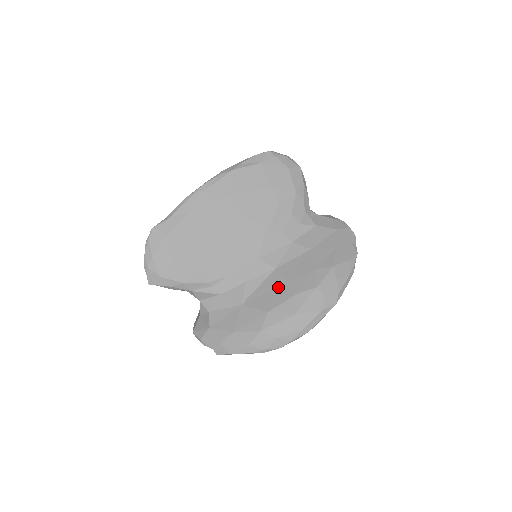
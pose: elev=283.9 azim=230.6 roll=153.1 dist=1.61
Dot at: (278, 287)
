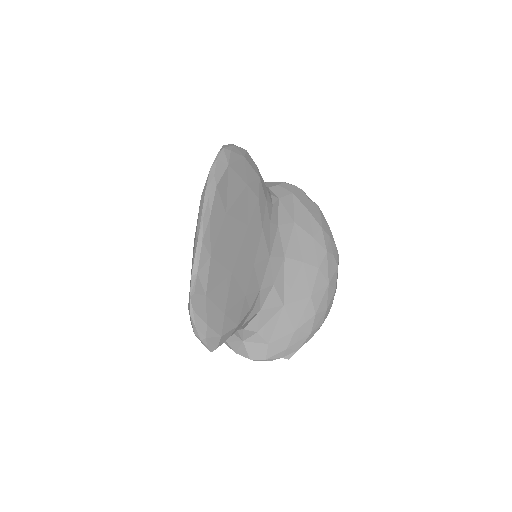
Dot at: (301, 271)
